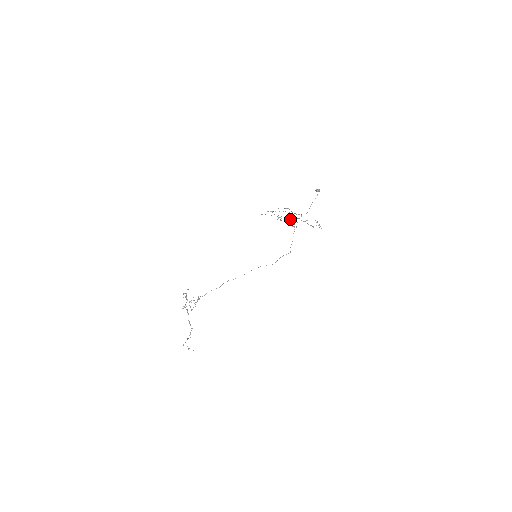
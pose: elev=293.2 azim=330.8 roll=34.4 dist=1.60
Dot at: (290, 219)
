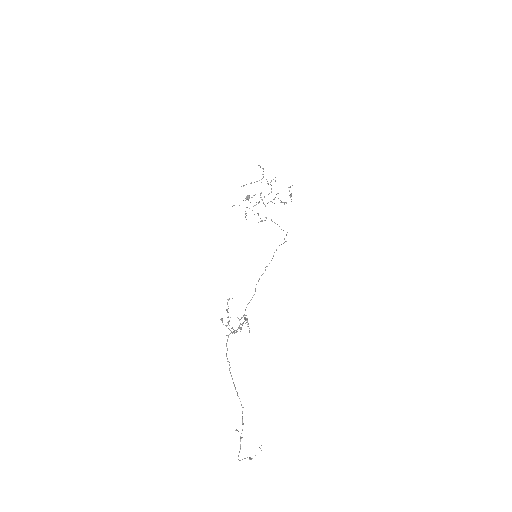
Dot at: (261, 199)
